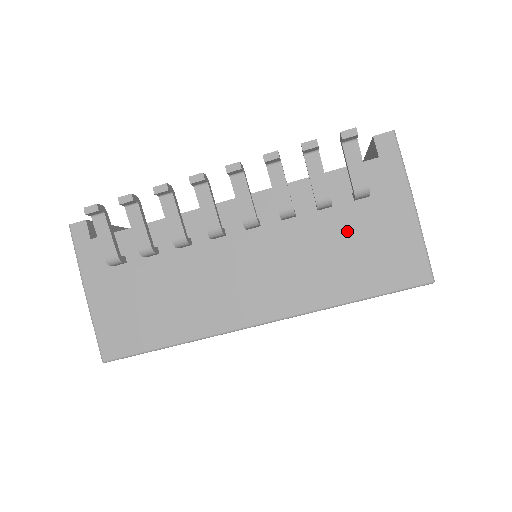
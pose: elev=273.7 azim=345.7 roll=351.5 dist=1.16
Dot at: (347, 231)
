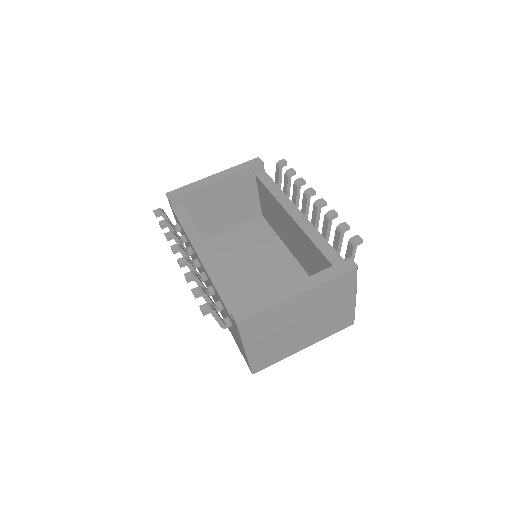
Dot at: occluded
